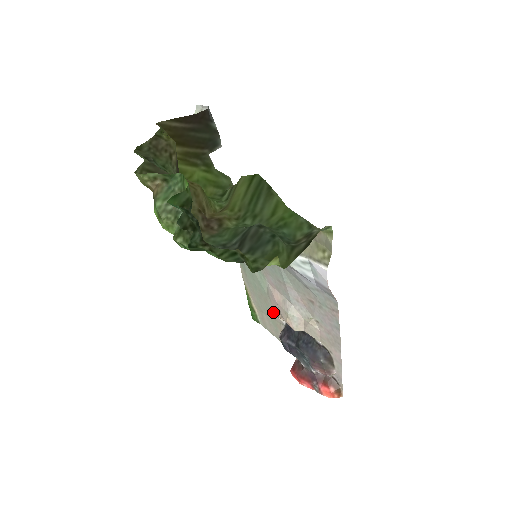
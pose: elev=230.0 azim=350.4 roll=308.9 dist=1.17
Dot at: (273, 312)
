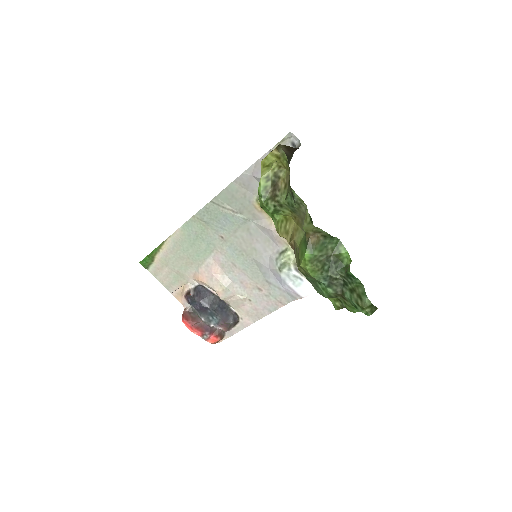
Dot at: (189, 273)
